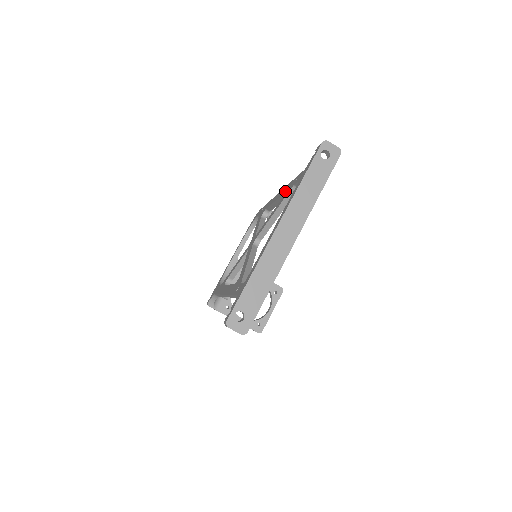
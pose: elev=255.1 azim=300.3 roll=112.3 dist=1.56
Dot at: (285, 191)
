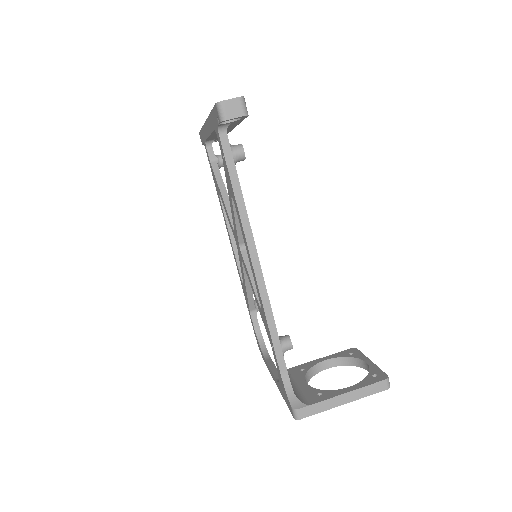
Dot at: (218, 194)
